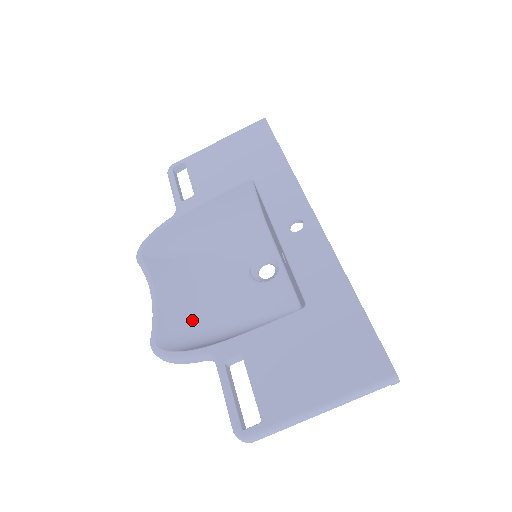
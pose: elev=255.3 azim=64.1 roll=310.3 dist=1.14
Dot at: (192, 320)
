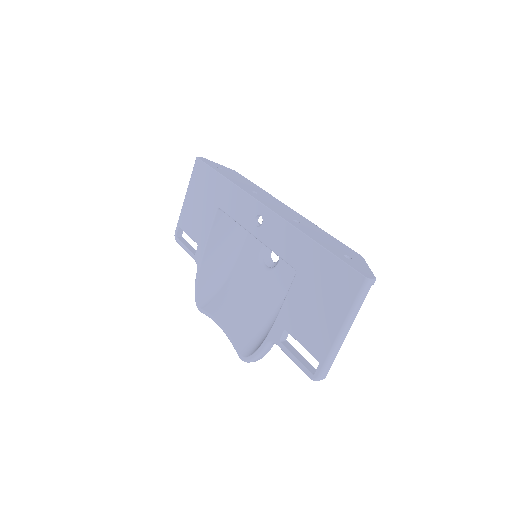
Dot at: (253, 325)
